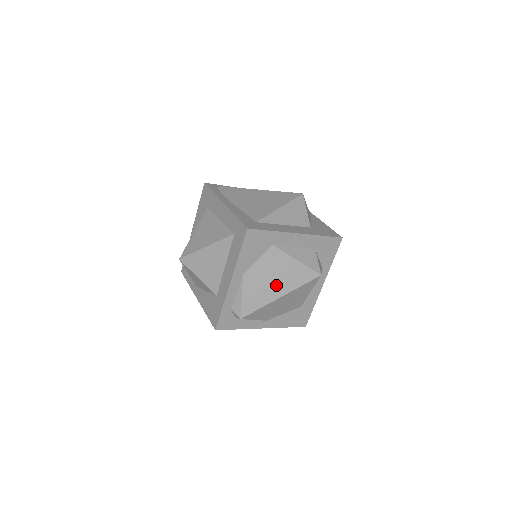
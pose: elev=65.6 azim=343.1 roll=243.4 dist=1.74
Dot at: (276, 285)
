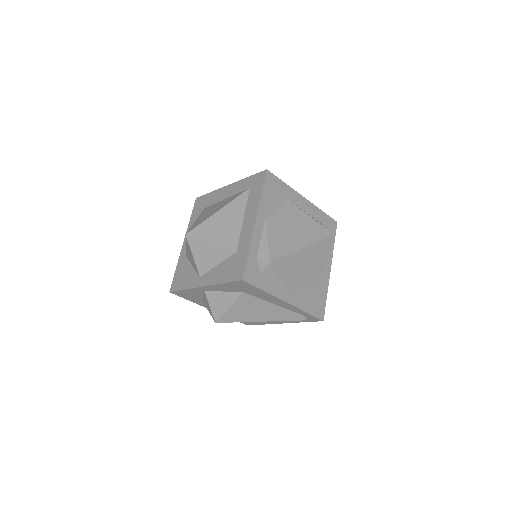
Dot at: (297, 235)
